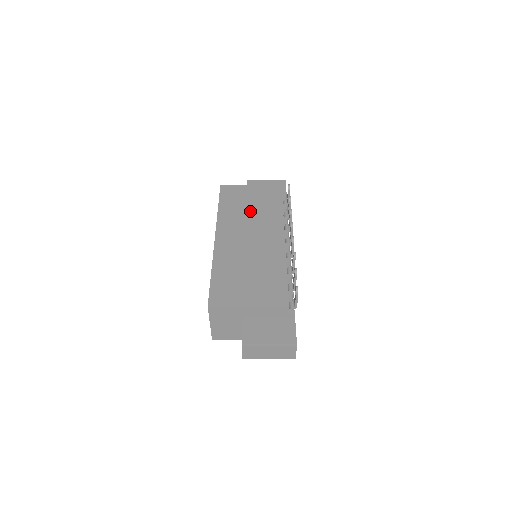
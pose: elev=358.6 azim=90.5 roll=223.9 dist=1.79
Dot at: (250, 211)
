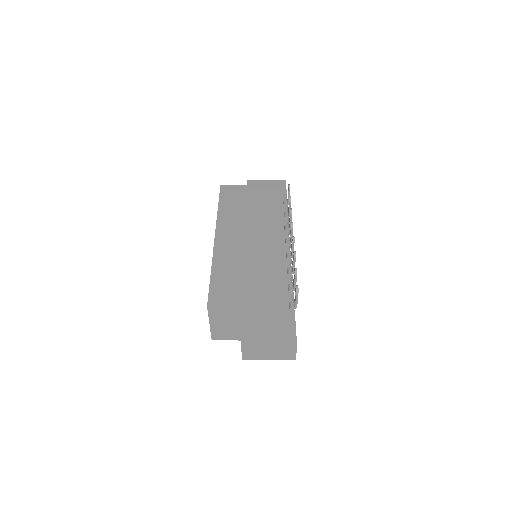
Dot at: (250, 211)
